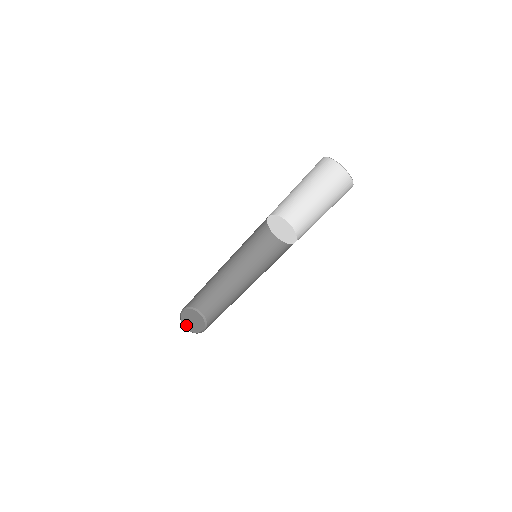
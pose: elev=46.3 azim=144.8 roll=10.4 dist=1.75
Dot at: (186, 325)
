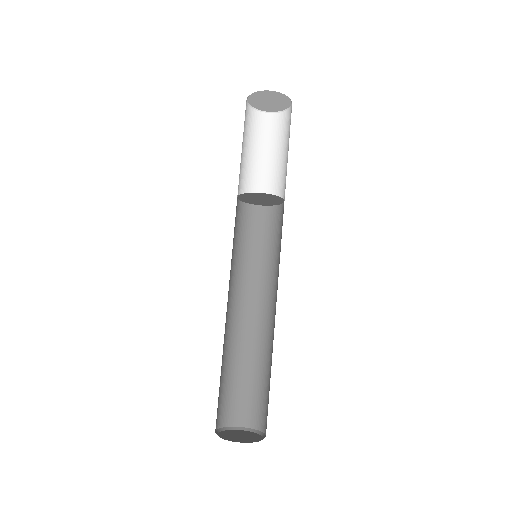
Dot at: (245, 441)
